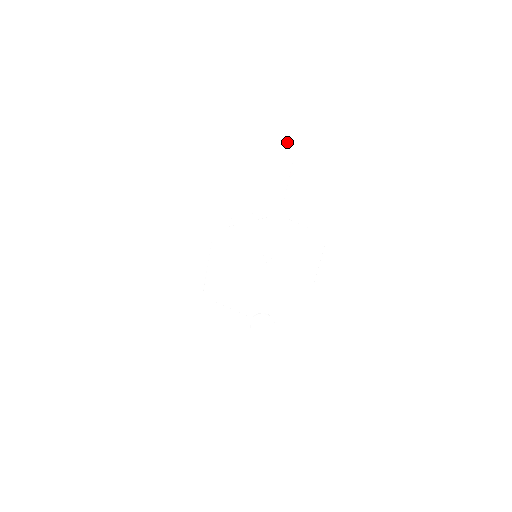
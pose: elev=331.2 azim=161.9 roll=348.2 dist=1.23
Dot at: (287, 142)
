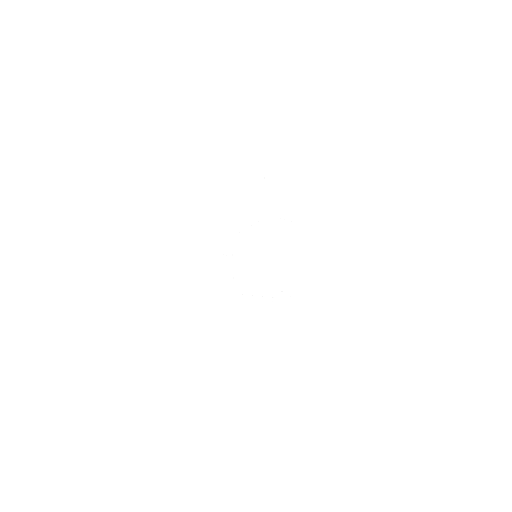
Dot at: (264, 161)
